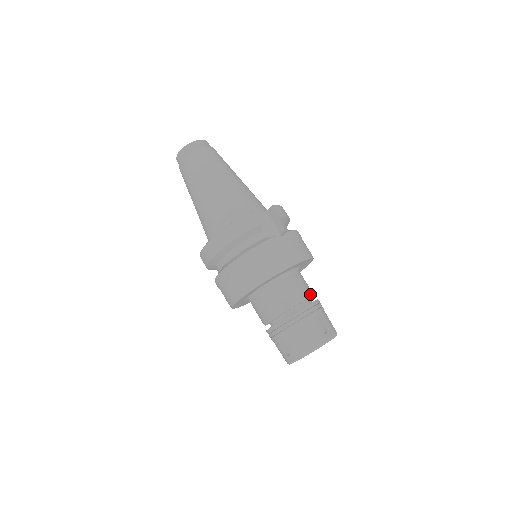
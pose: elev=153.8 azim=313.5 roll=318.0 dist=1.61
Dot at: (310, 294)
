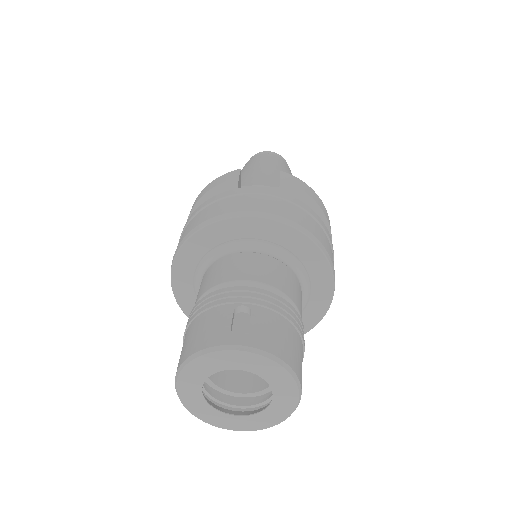
Dot at: (269, 283)
